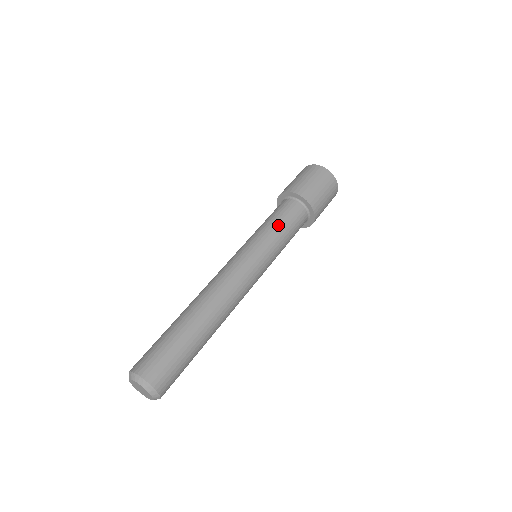
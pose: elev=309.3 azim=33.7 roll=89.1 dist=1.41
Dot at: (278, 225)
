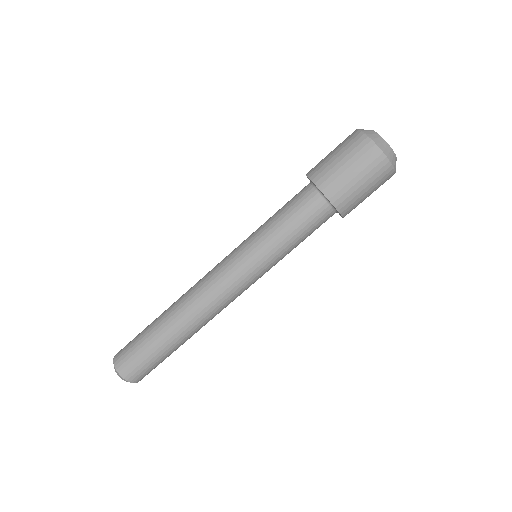
Dot at: (297, 244)
